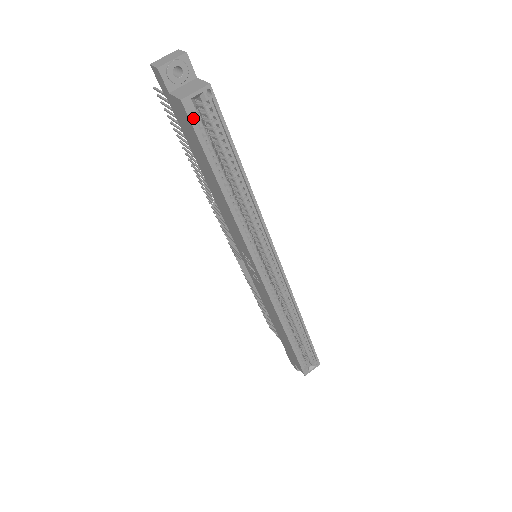
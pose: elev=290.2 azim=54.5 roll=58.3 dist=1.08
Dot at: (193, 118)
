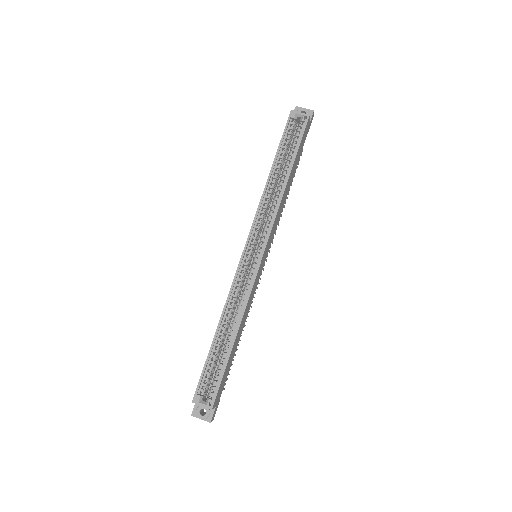
Dot at: (290, 124)
